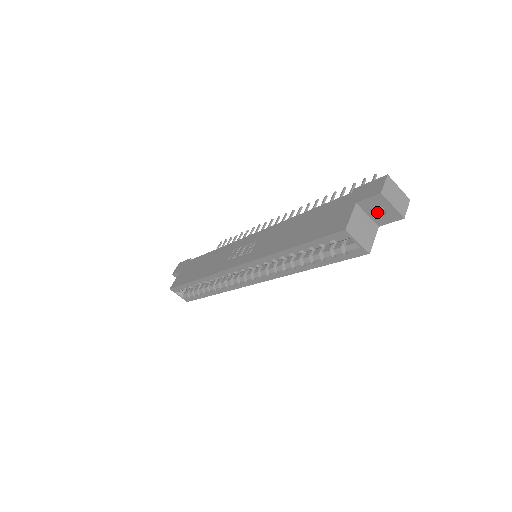
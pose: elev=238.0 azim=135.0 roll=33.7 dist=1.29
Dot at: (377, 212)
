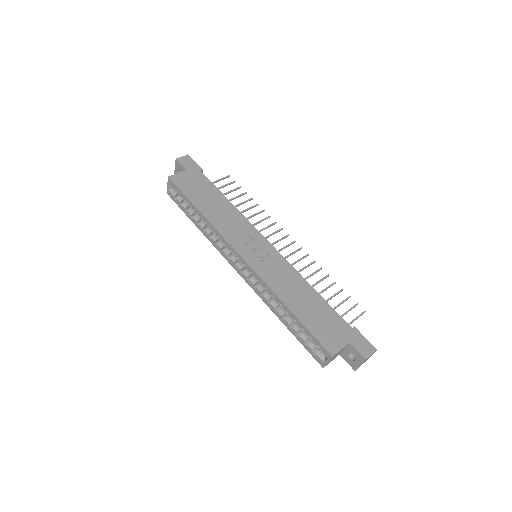
Dot at: (350, 353)
